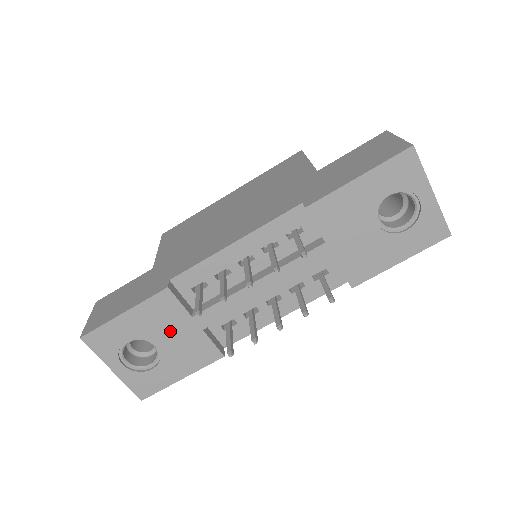
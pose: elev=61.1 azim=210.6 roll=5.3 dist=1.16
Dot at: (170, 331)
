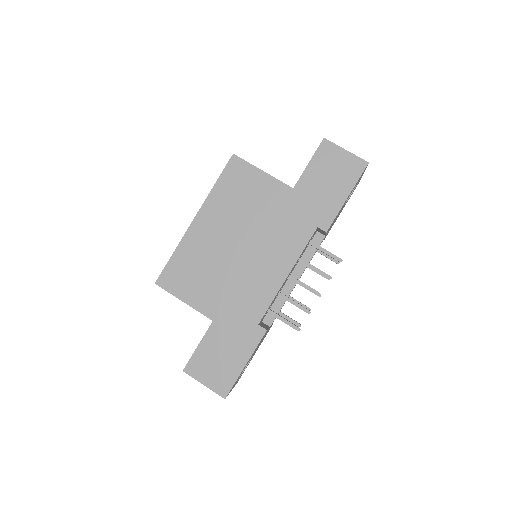
Dot at: occluded
